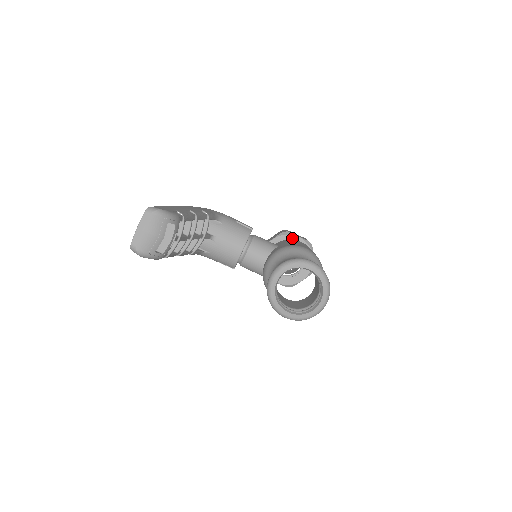
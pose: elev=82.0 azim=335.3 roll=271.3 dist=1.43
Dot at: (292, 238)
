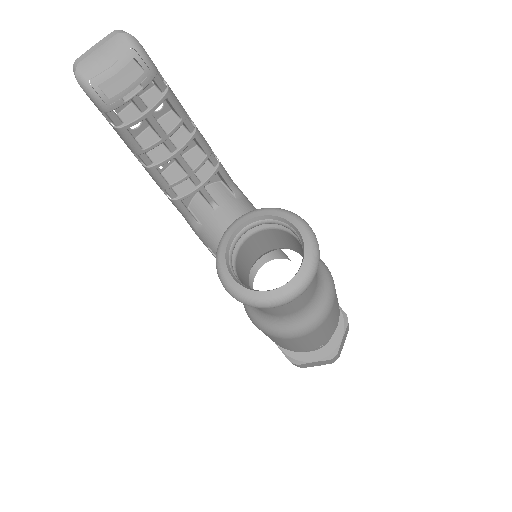
Dot at: occluded
